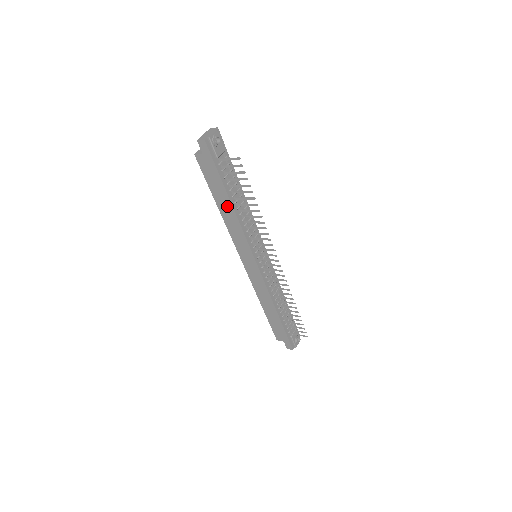
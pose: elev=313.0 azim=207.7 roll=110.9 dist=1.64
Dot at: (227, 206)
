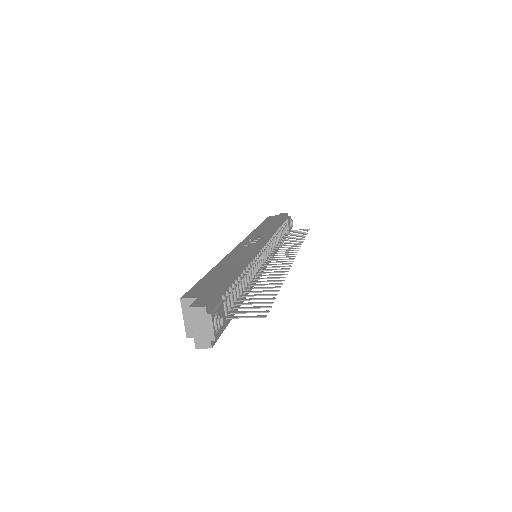
Dot at: occluded
